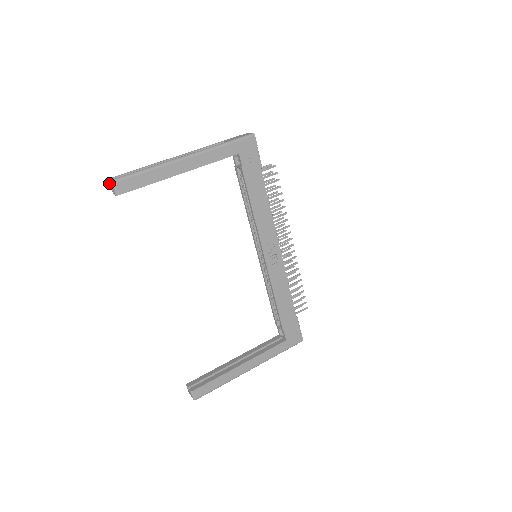
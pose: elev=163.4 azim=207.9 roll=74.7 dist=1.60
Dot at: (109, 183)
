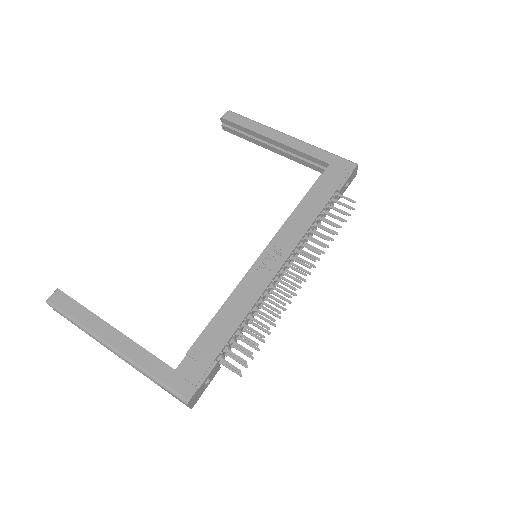
Dot at: occluded
